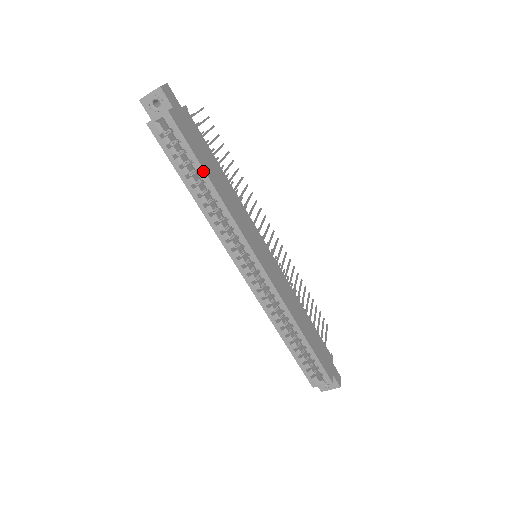
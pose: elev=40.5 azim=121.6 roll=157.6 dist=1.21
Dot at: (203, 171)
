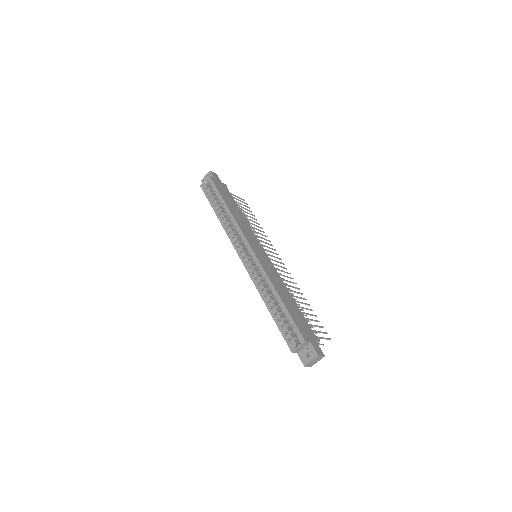
Dot at: (222, 199)
